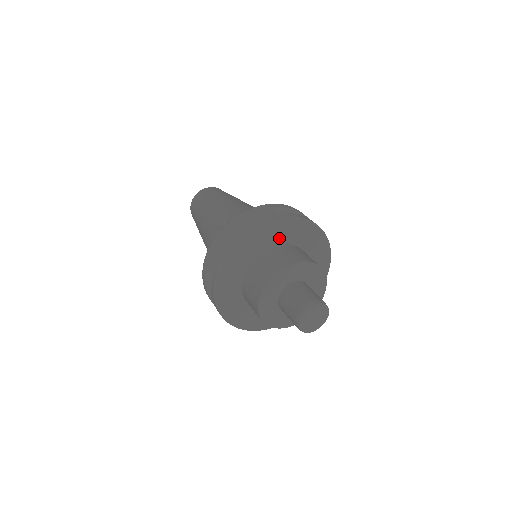
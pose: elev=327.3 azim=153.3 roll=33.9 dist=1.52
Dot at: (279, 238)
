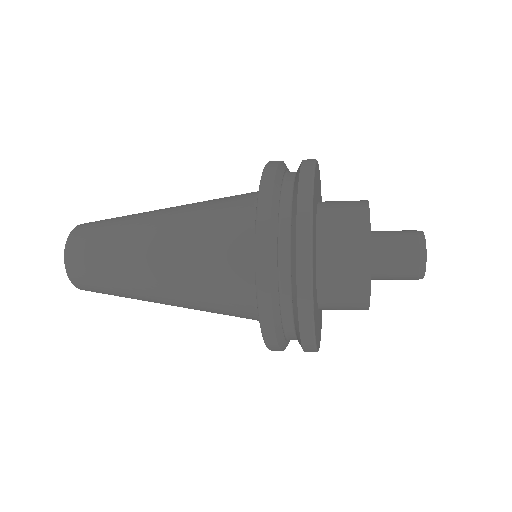
Dot at: (316, 195)
